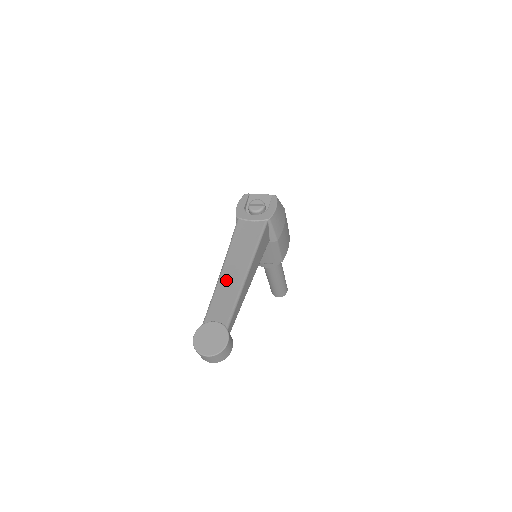
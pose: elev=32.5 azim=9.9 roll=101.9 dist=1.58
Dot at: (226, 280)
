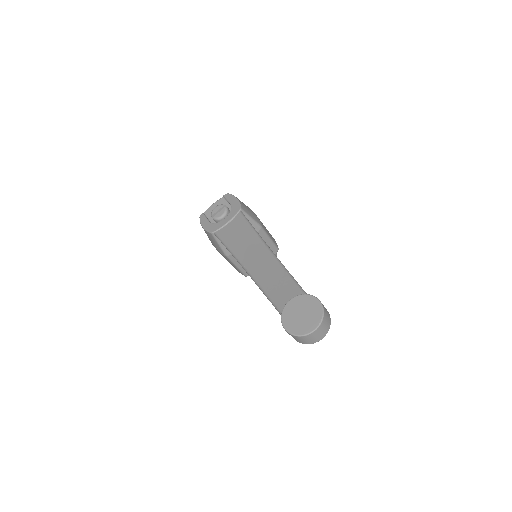
Dot at: (259, 271)
